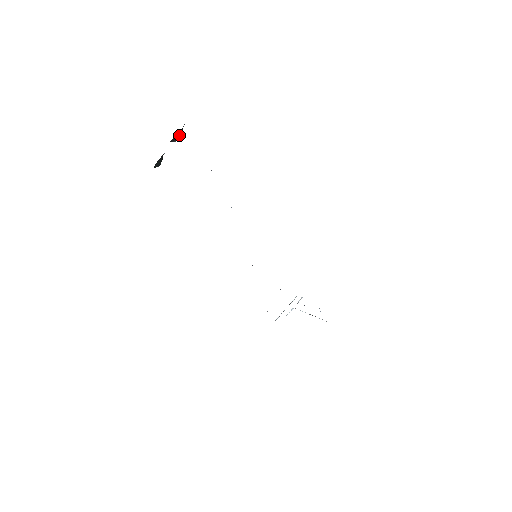
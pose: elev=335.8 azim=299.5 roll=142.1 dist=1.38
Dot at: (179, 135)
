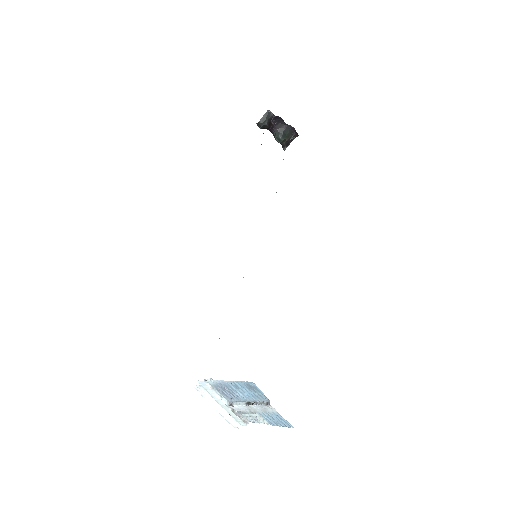
Dot at: (284, 134)
